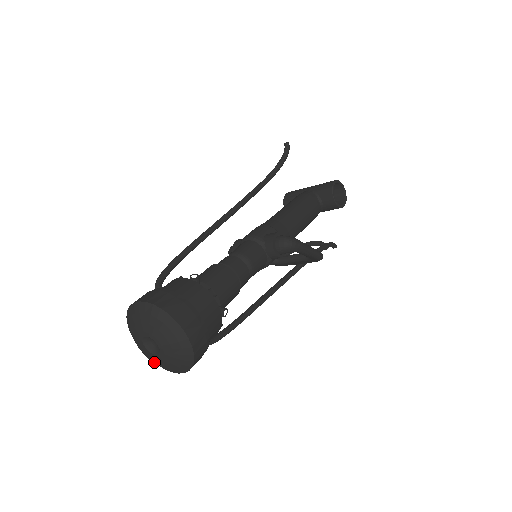
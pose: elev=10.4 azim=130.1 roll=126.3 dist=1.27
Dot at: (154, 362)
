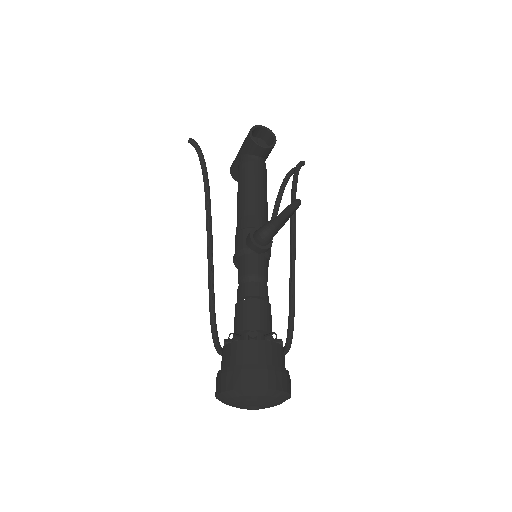
Dot at: occluded
